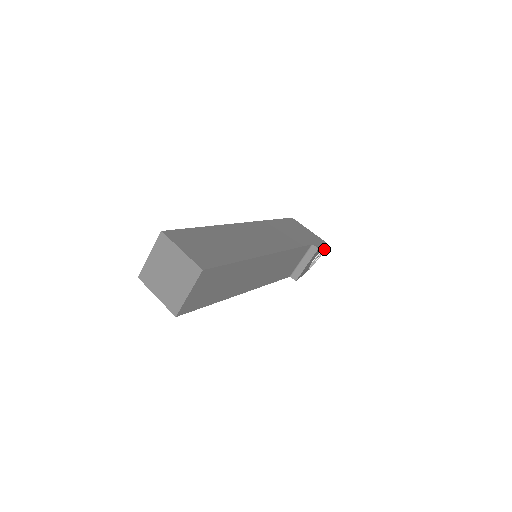
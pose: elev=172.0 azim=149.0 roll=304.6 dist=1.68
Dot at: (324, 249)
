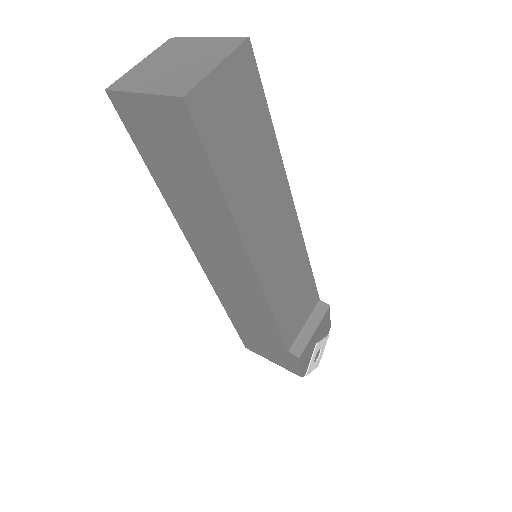
Dot at: (324, 348)
